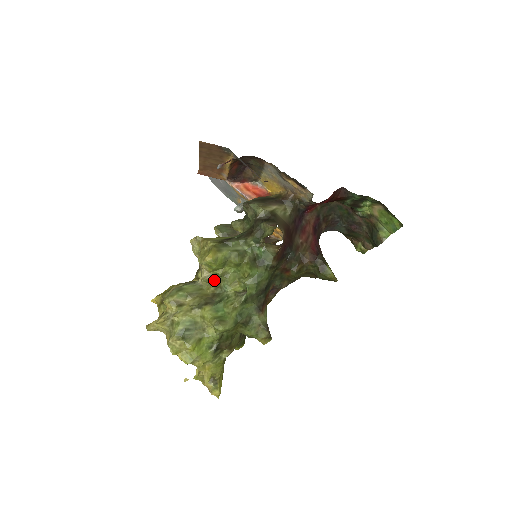
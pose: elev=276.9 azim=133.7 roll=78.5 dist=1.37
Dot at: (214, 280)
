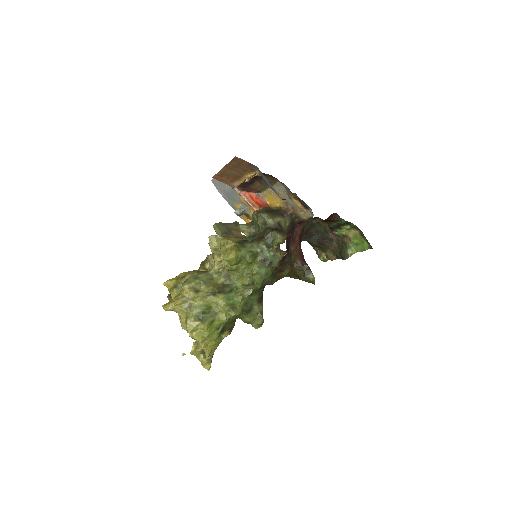
Dot at: (225, 273)
